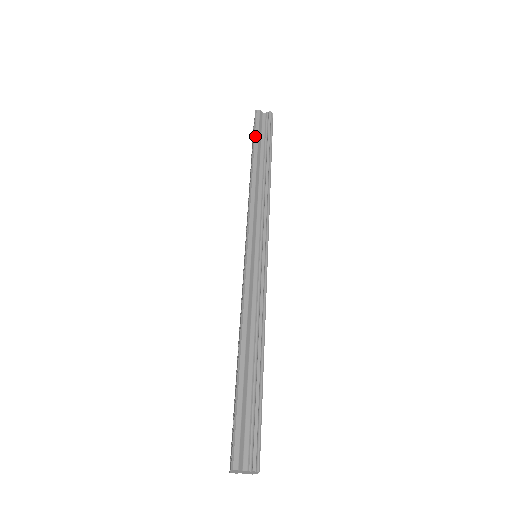
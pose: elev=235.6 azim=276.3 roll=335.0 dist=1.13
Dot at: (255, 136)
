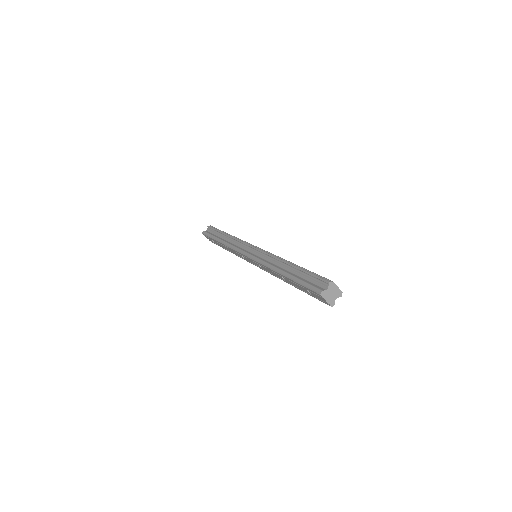
Dot at: (210, 236)
